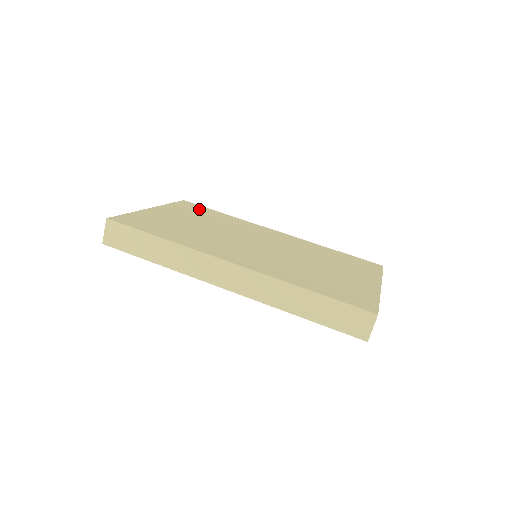
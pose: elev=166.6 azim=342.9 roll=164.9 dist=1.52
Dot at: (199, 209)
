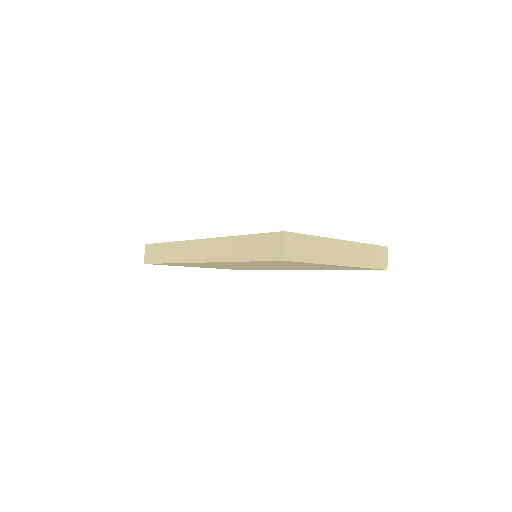
Dot at: occluded
